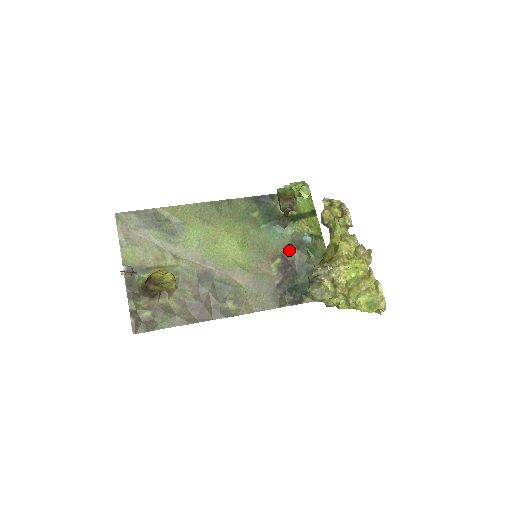
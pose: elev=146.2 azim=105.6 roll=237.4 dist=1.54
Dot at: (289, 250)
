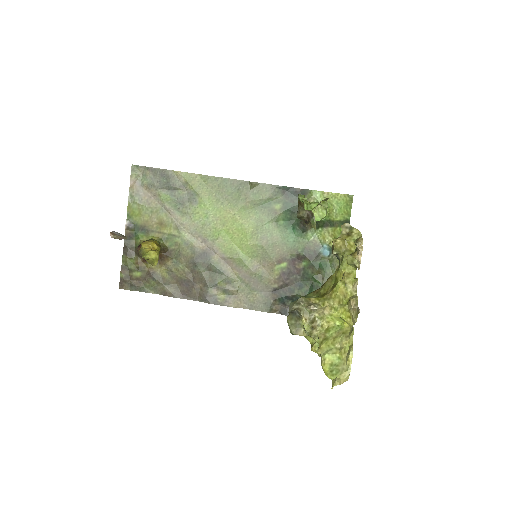
Dot at: (300, 257)
